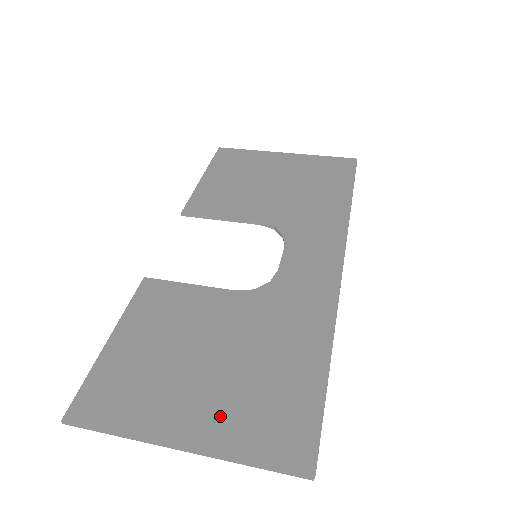
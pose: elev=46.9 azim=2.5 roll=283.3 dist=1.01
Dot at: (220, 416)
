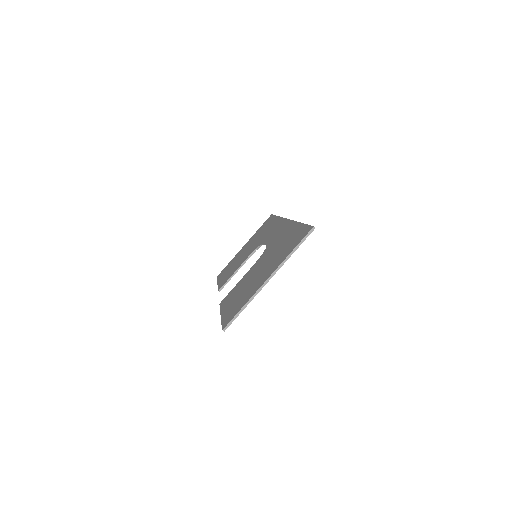
Dot at: (274, 264)
